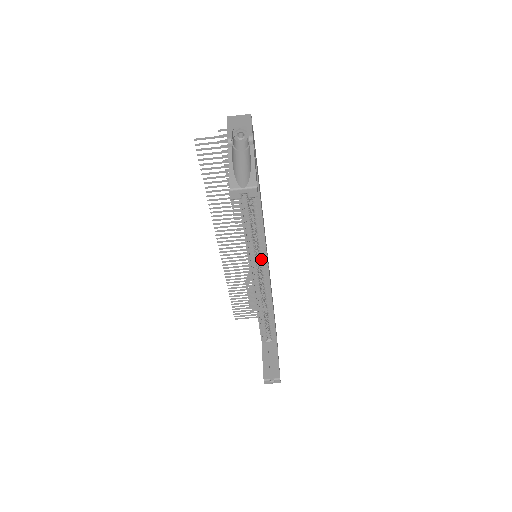
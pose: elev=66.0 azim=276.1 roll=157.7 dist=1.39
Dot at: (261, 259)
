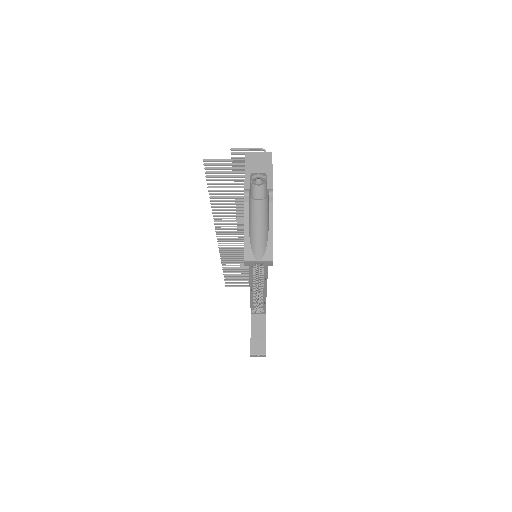
Dot at: occluded
